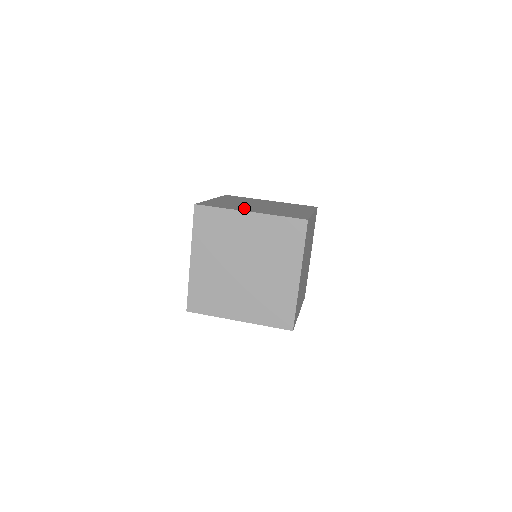
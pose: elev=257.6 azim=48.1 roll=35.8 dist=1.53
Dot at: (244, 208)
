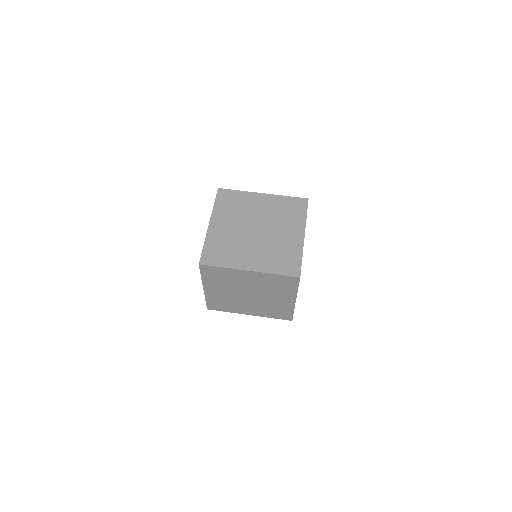
Dot at: (243, 257)
